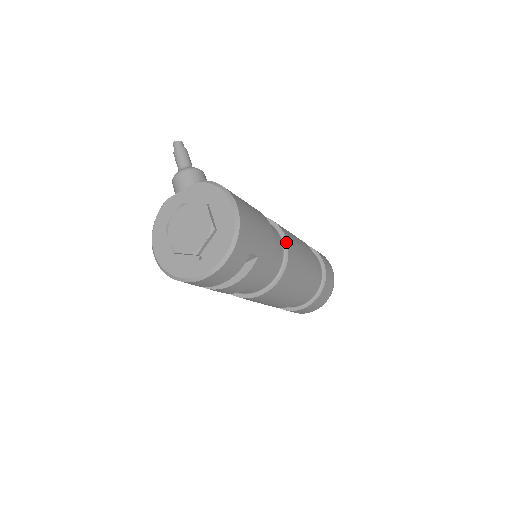
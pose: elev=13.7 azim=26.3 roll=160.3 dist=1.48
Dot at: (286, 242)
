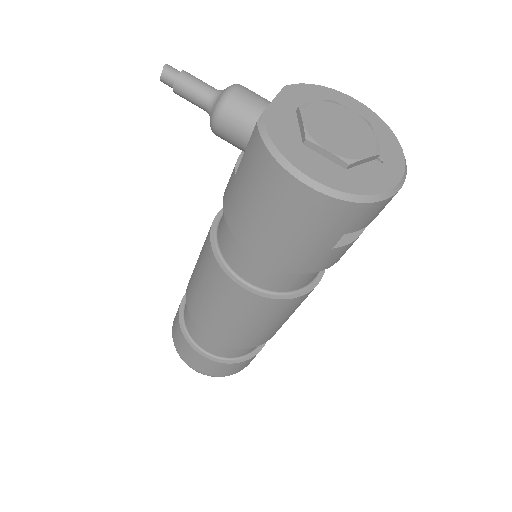
Dot at: occluded
